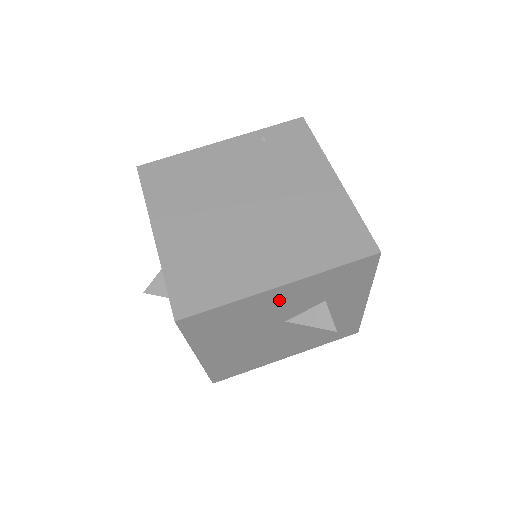
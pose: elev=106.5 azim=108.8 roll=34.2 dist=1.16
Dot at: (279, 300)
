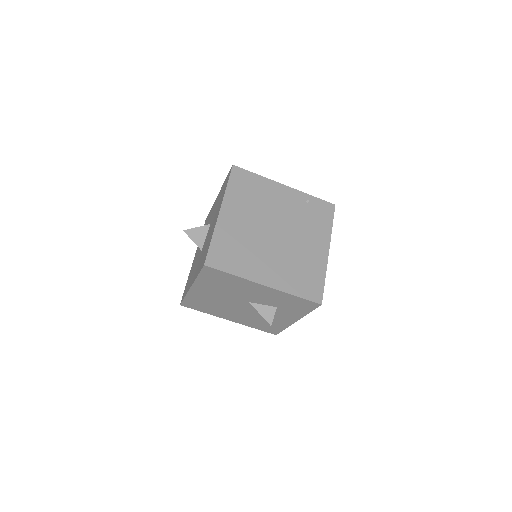
Dot at: (257, 291)
